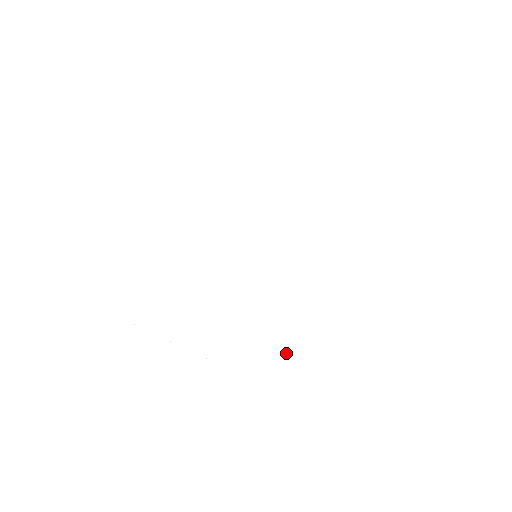
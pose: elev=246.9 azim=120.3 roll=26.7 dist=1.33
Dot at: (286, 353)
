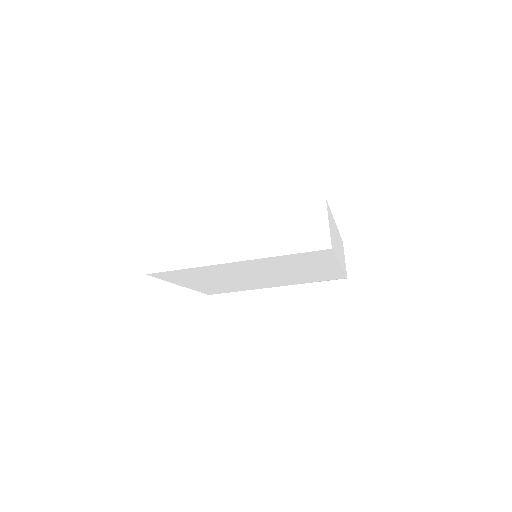
Dot at: (220, 289)
